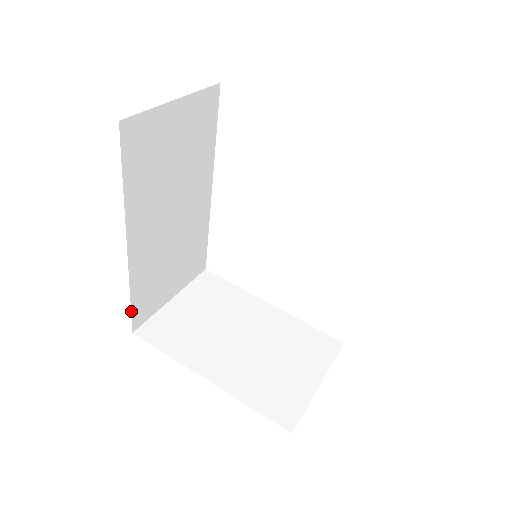
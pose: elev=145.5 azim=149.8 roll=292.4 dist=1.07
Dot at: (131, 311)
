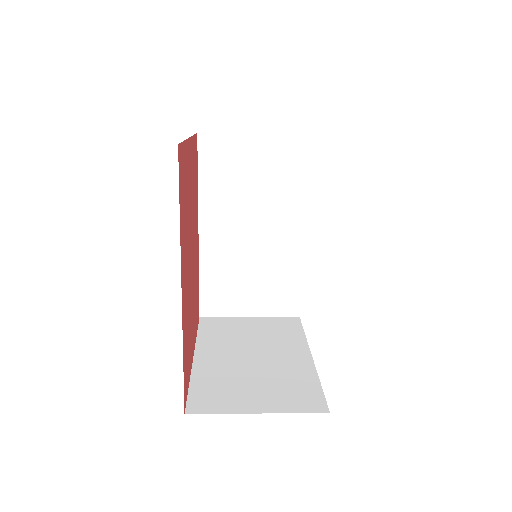
Dot at: (200, 294)
